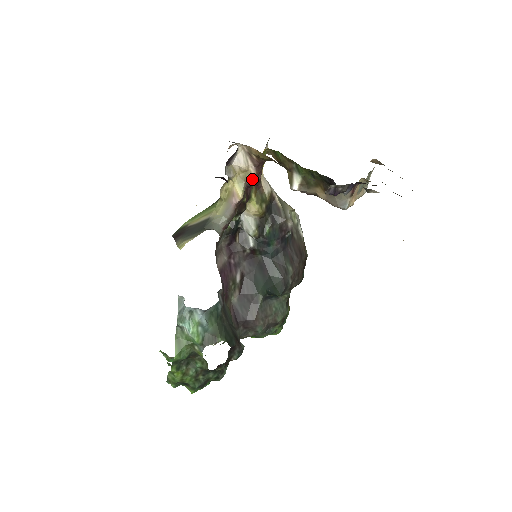
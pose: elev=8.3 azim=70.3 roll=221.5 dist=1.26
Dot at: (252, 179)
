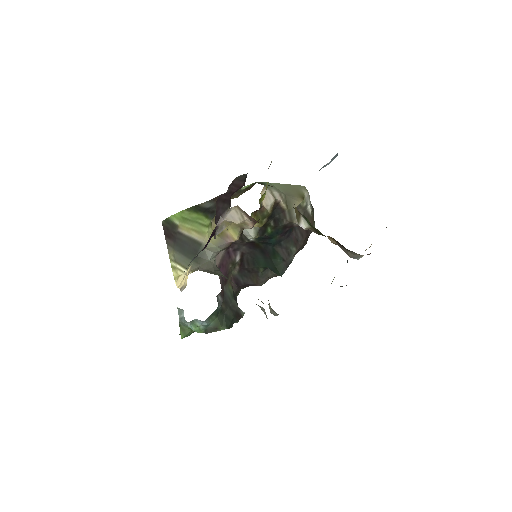
Dot at: (249, 228)
